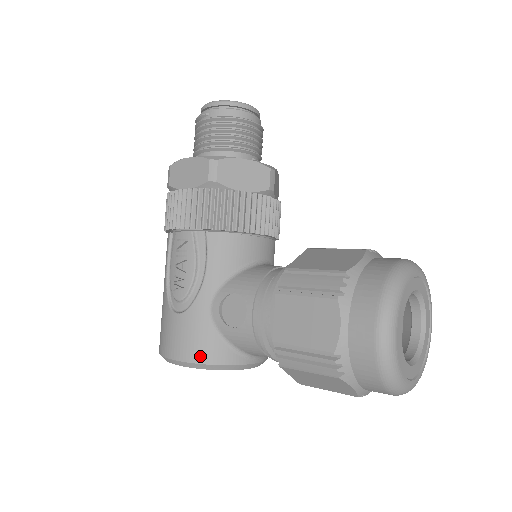
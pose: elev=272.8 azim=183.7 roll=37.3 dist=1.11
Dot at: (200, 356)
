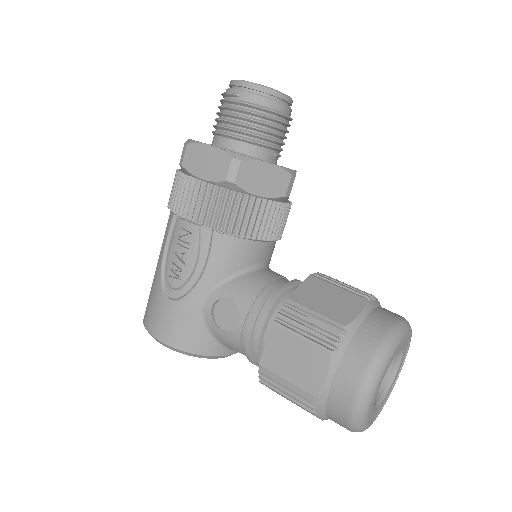
Dot at: (185, 344)
